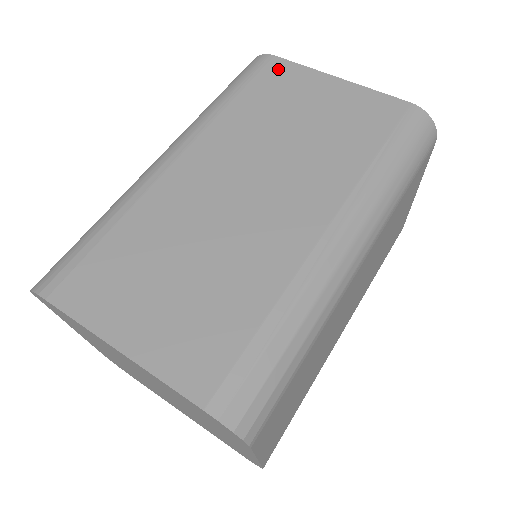
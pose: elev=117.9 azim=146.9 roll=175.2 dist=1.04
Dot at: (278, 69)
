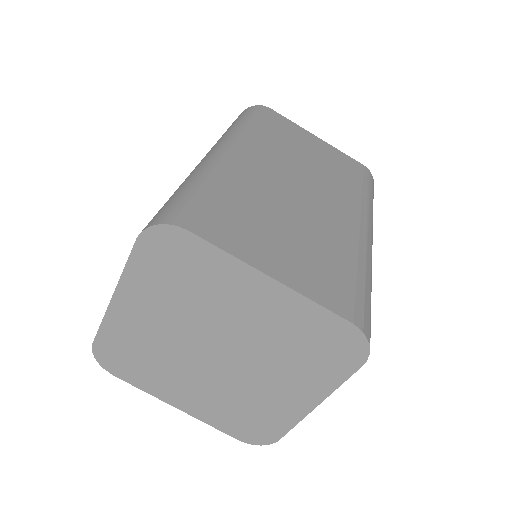
Dot at: (278, 118)
